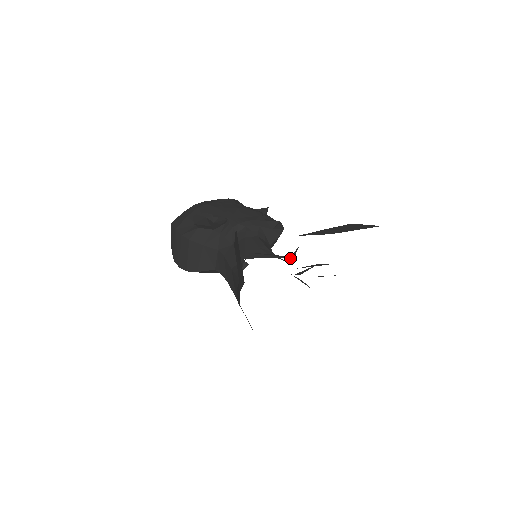
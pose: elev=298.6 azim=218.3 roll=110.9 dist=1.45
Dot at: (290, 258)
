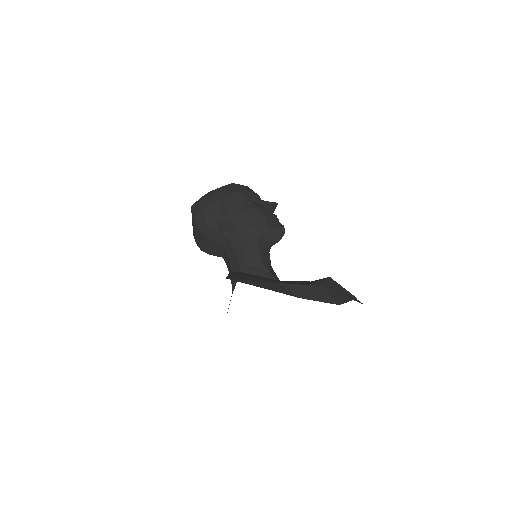
Dot at: (277, 279)
